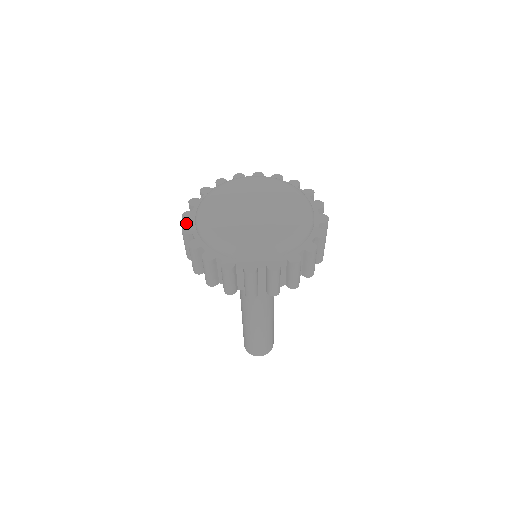
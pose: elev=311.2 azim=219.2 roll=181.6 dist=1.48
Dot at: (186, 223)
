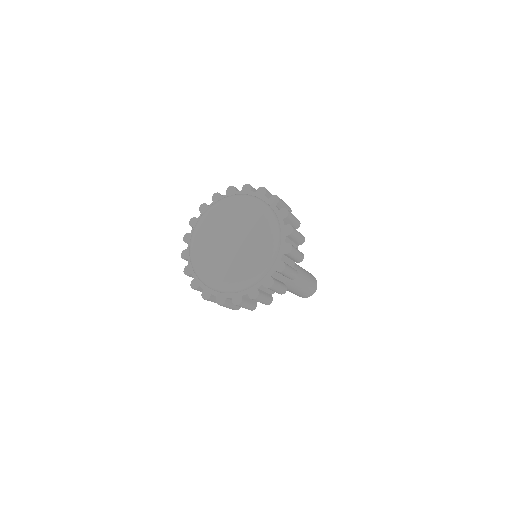
Dot at: occluded
